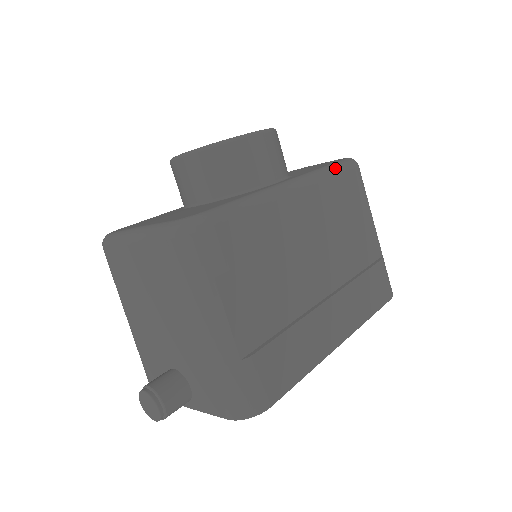
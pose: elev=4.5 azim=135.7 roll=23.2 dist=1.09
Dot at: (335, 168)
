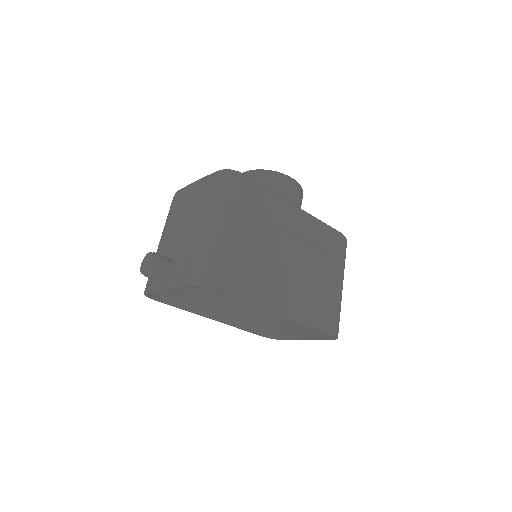
Dot at: (329, 226)
